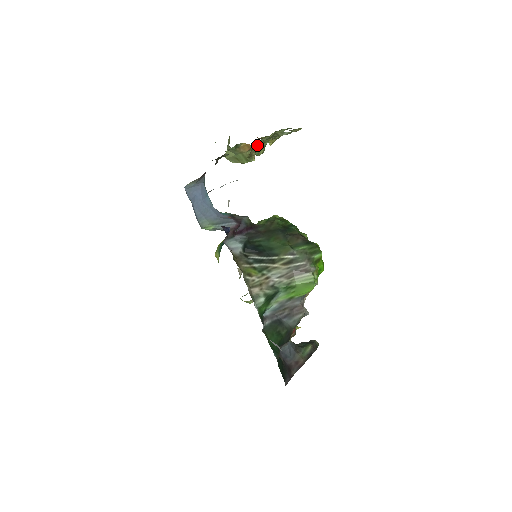
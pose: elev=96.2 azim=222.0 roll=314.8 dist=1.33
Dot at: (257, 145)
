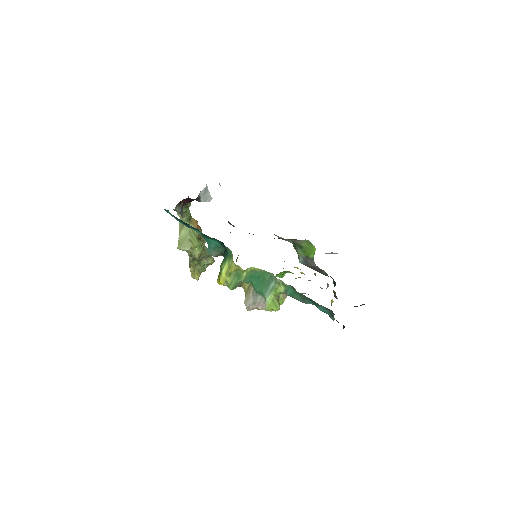
Dot at: (200, 228)
